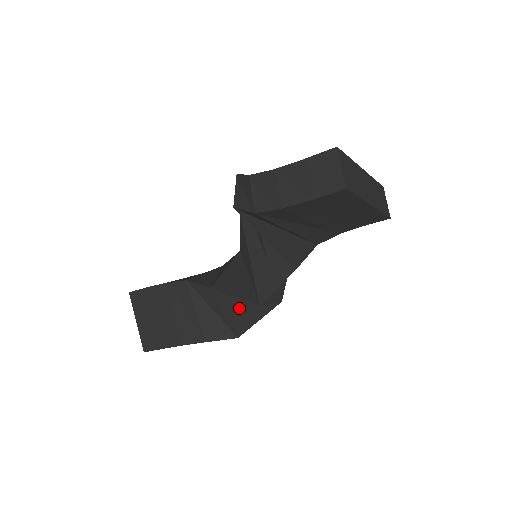
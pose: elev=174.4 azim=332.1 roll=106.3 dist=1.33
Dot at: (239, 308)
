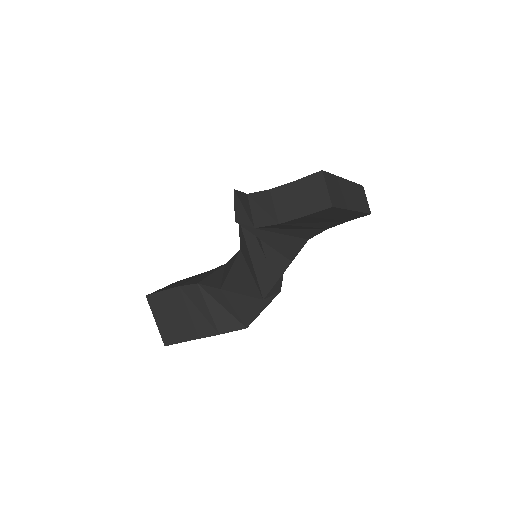
Dot at: (245, 302)
